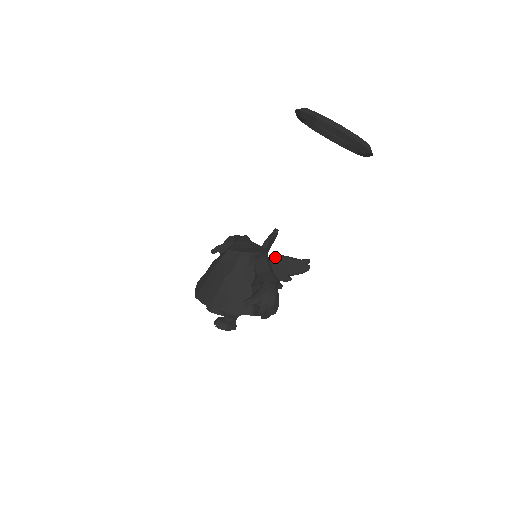
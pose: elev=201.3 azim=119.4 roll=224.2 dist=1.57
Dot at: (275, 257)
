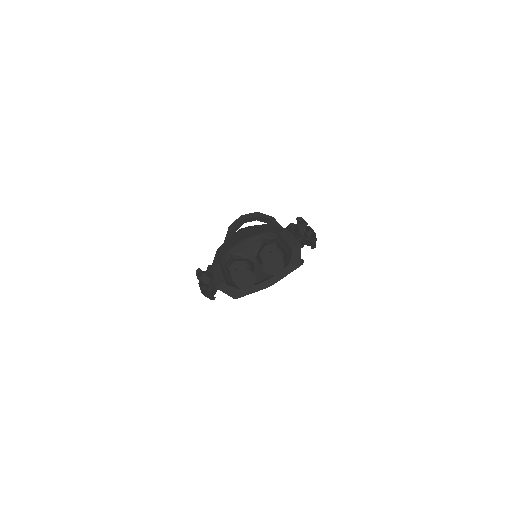
Dot at: occluded
